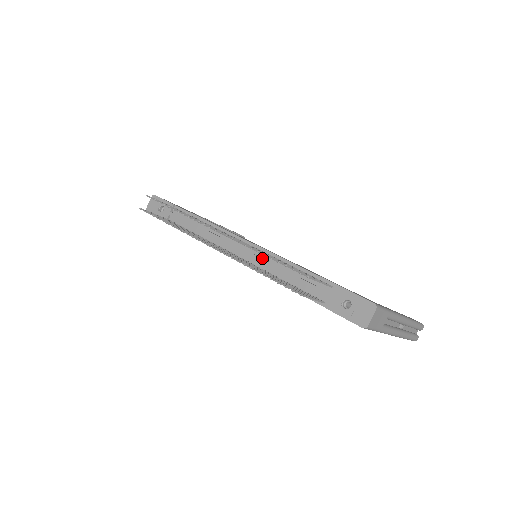
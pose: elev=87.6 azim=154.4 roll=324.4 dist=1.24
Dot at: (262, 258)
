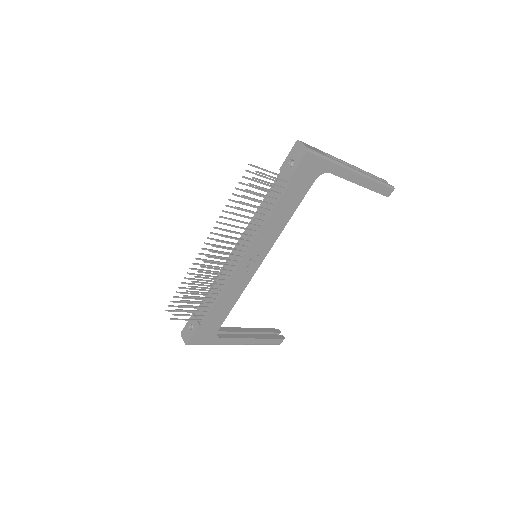
Dot at: (248, 233)
